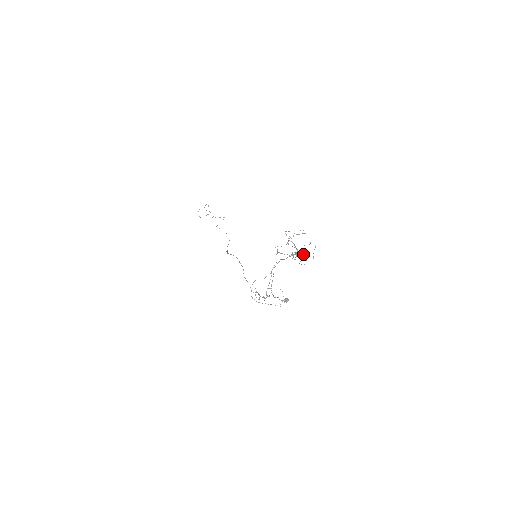
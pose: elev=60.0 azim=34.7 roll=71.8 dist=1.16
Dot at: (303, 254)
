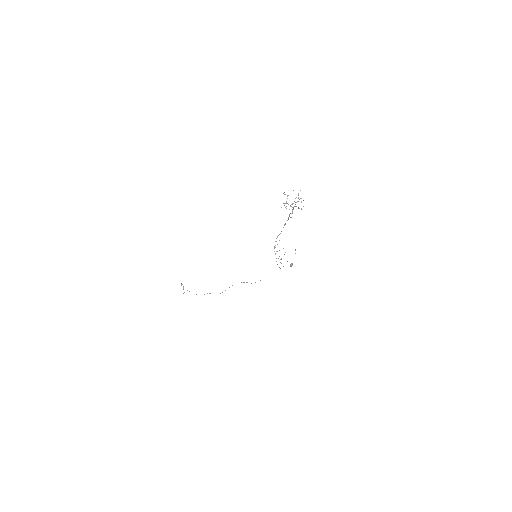
Dot at: (299, 199)
